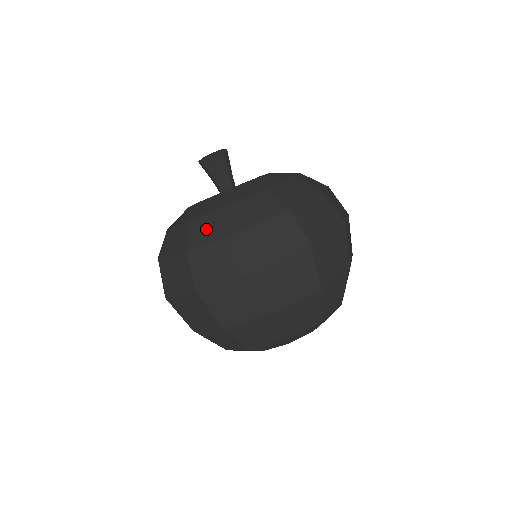
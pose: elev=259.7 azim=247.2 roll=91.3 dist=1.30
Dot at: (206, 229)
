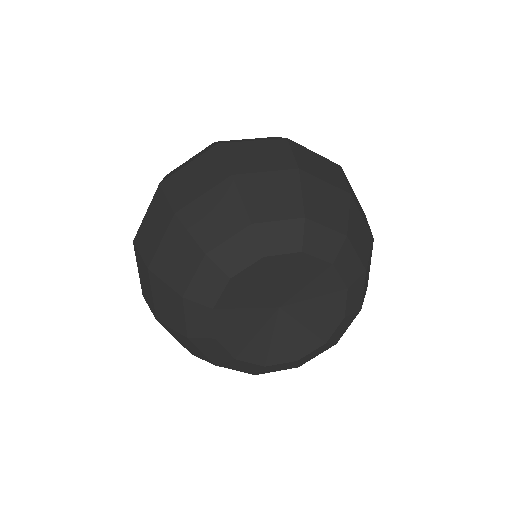
Dot at: occluded
